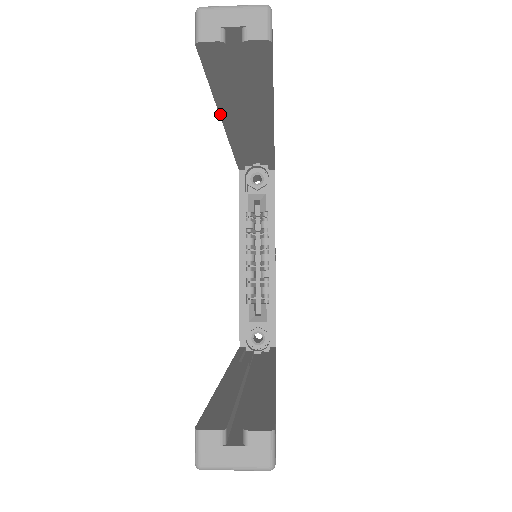
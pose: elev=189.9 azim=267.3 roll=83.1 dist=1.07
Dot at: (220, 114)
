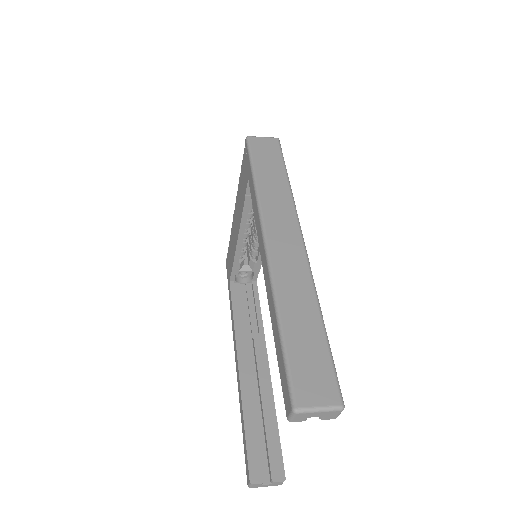
Dot at: (269, 307)
